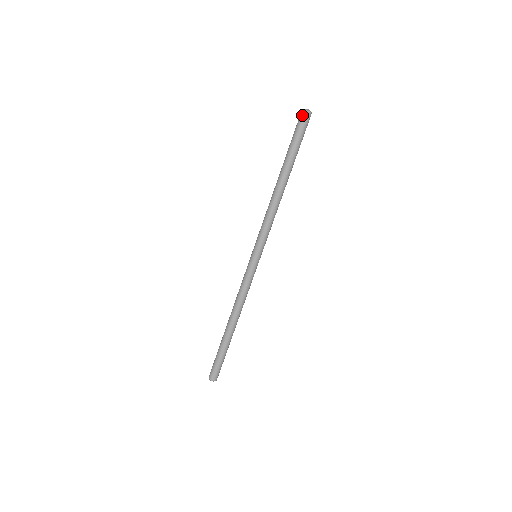
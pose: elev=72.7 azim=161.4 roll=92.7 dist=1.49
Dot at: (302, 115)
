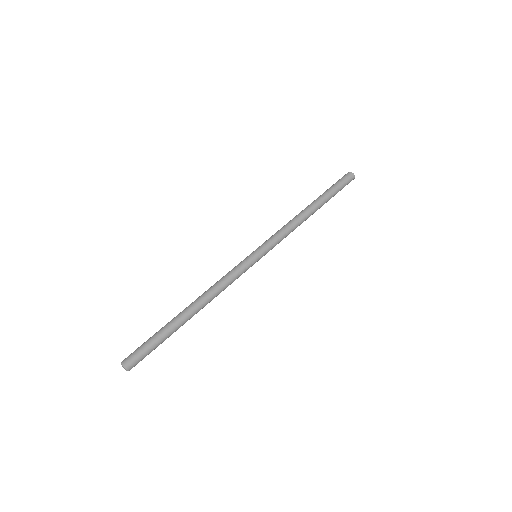
Dot at: occluded
